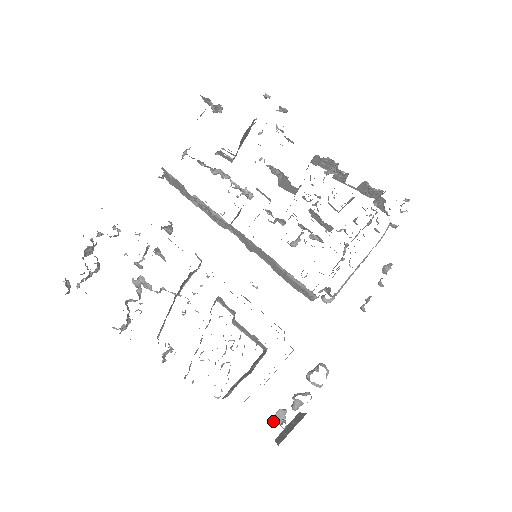
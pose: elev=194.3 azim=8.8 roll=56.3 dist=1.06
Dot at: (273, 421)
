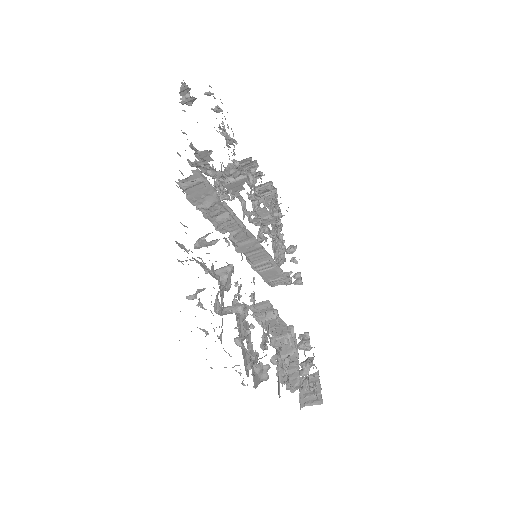
Dot at: (307, 390)
